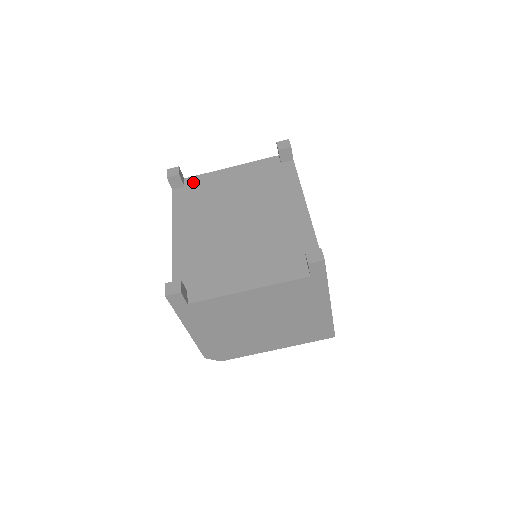
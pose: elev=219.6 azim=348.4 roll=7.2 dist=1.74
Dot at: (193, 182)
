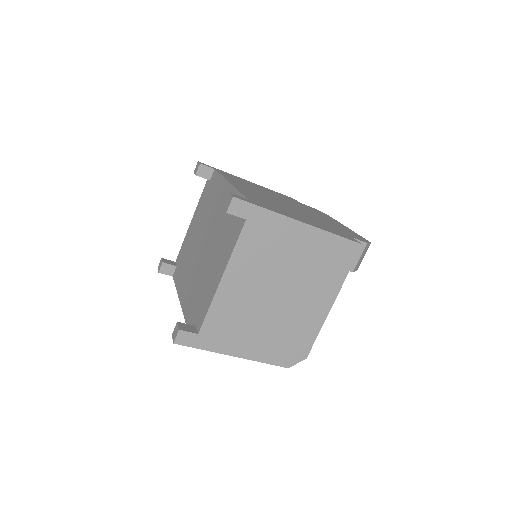
Dot at: (179, 257)
